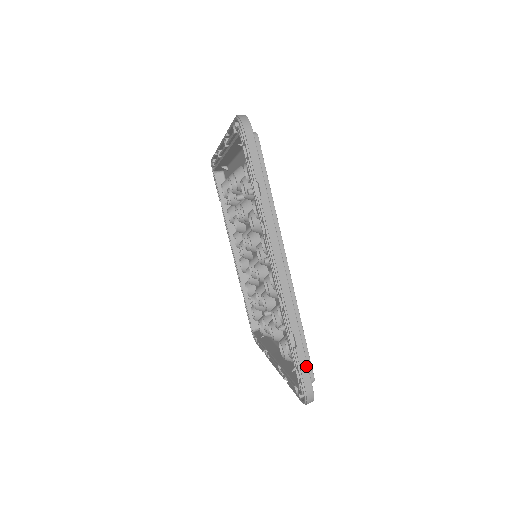
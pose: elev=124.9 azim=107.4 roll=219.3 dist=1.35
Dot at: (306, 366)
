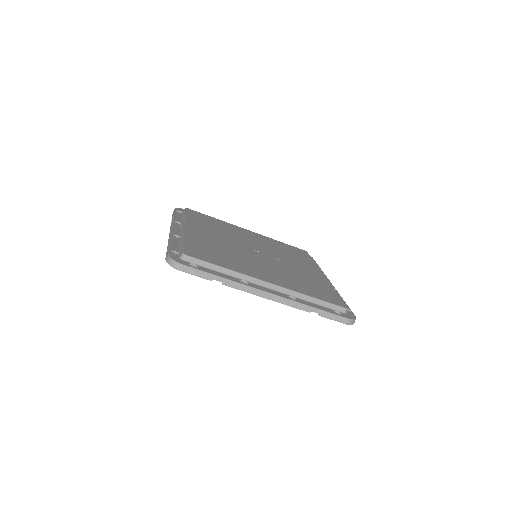
Dot at: (333, 315)
